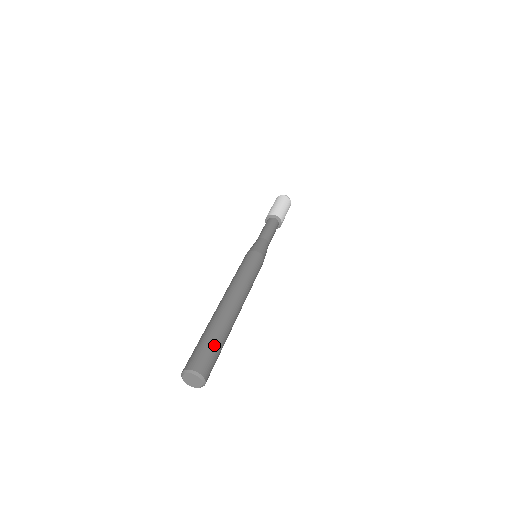
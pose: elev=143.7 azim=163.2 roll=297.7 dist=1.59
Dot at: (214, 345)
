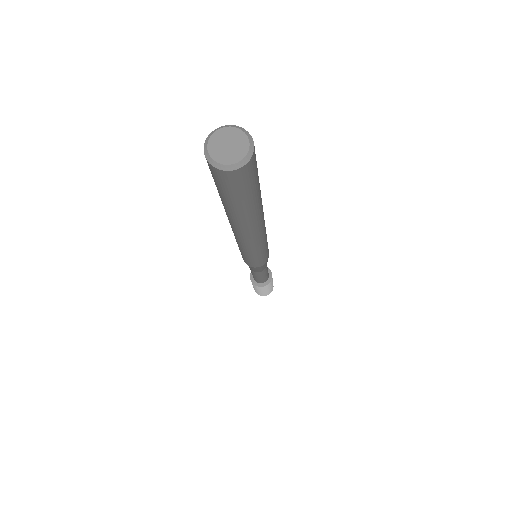
Dot at: occluded
